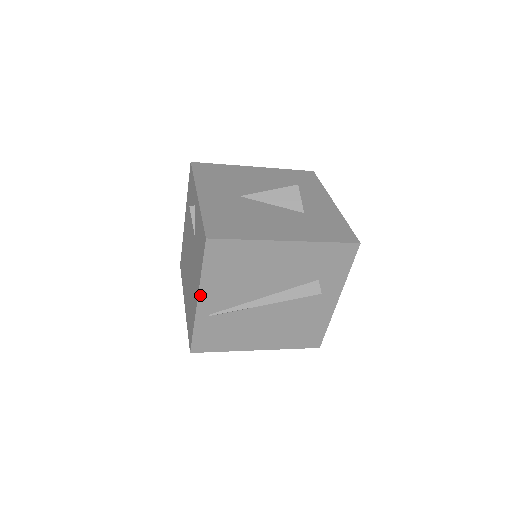
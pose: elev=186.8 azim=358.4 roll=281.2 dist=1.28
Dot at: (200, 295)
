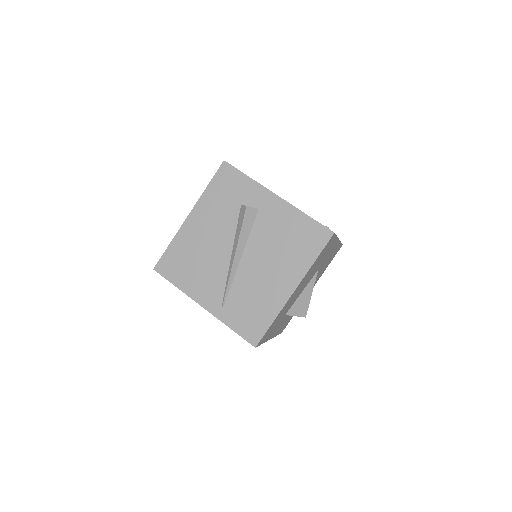
Dot at: (198, 302)
